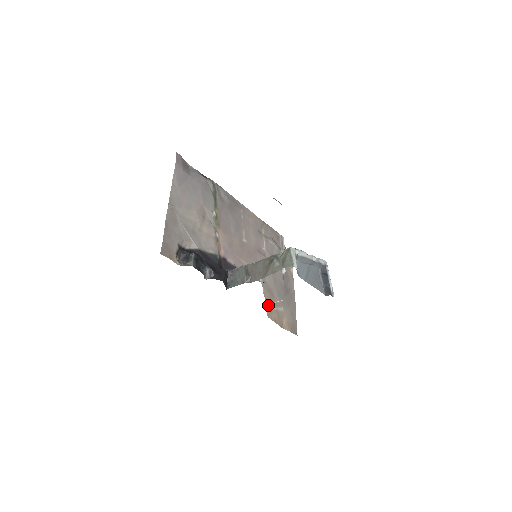
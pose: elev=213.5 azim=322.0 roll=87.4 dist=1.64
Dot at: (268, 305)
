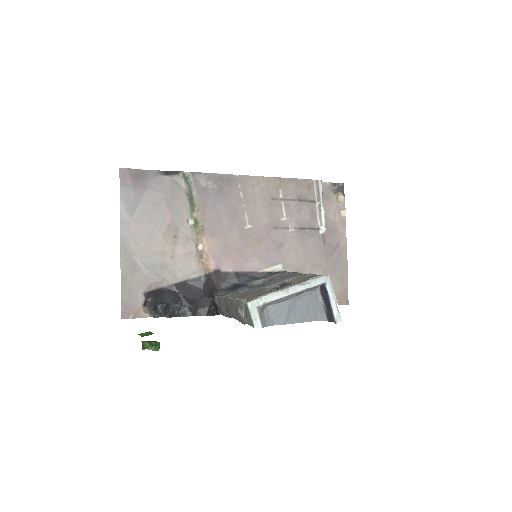
Dot at: occluded
